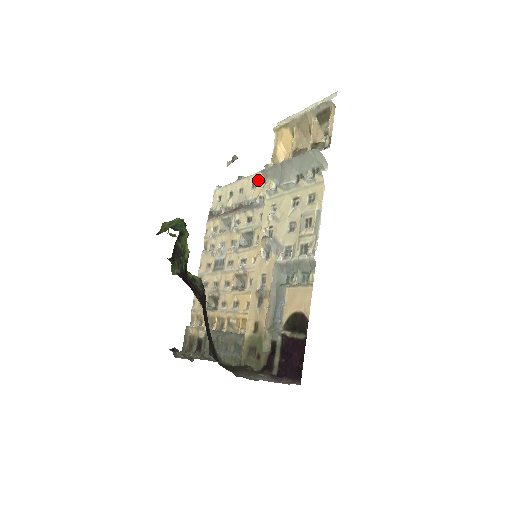
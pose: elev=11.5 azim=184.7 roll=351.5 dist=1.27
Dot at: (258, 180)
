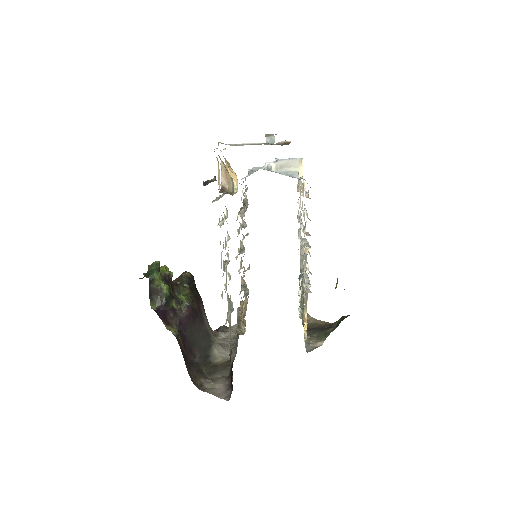
Dot at: occluded
